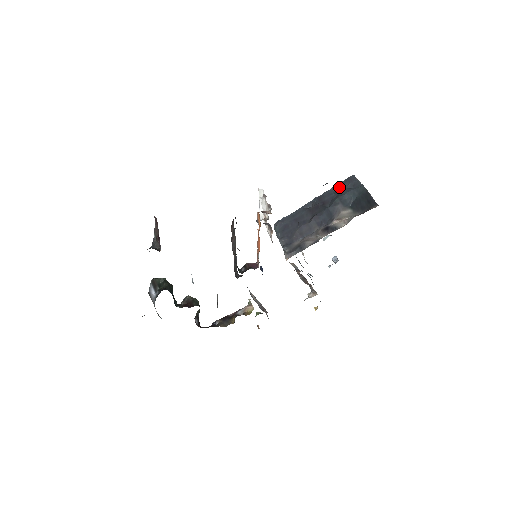
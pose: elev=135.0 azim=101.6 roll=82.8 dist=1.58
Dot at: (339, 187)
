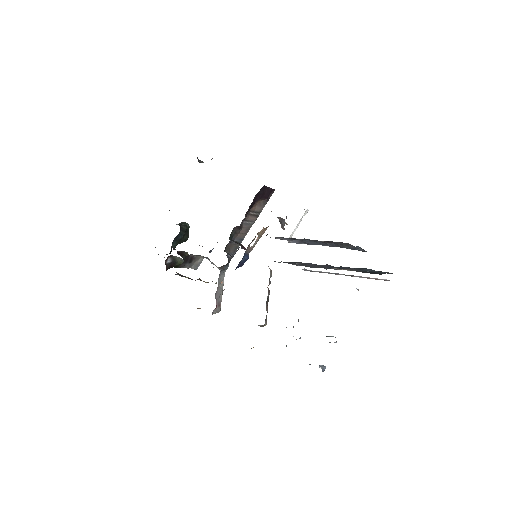
Dot at: occluded
